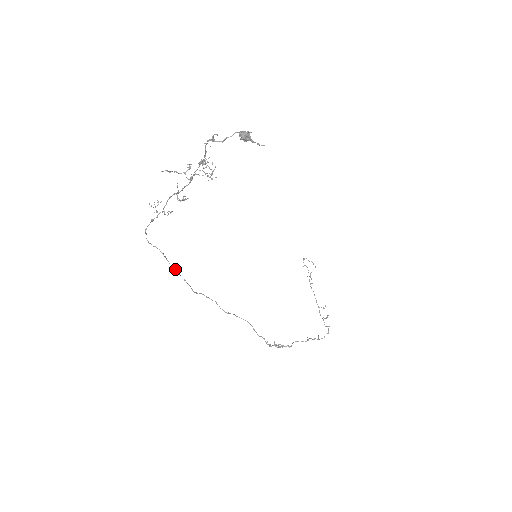
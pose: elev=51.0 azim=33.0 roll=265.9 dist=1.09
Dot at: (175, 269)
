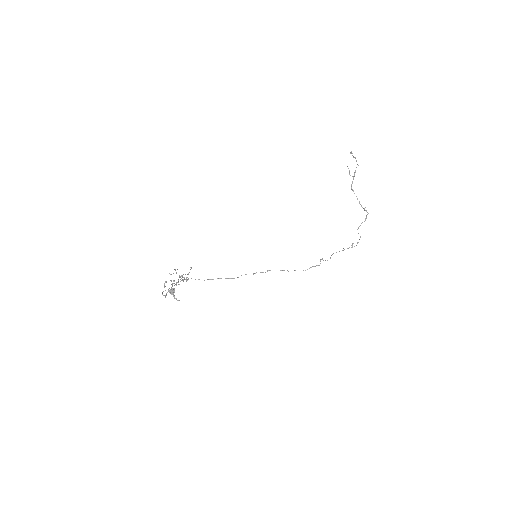
Dot at: occluded
